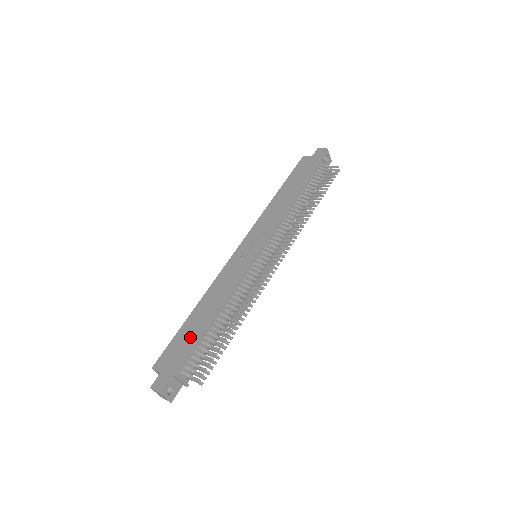
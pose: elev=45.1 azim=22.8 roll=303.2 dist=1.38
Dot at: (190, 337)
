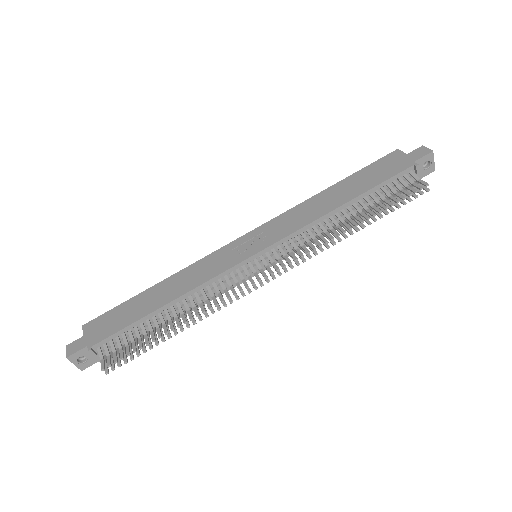
Dot at: (129, 315)
